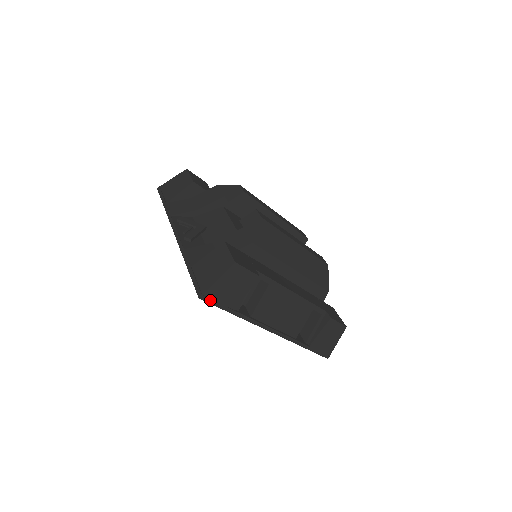
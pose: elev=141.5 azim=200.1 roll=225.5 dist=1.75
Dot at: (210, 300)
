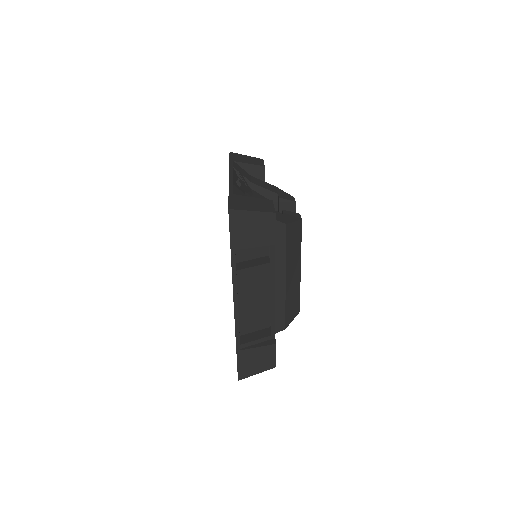
Dot at: (232, 220)
